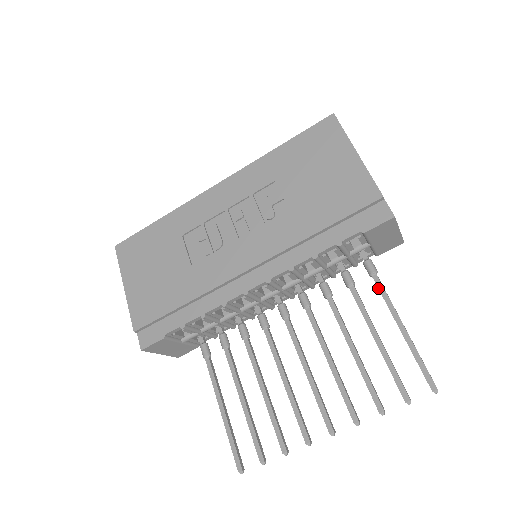
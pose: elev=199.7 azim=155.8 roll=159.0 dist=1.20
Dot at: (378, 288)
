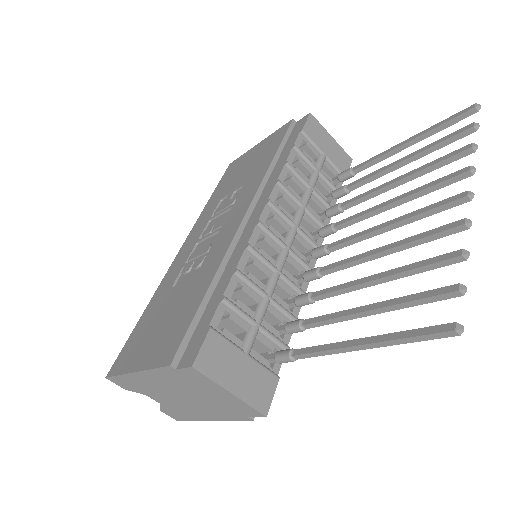
Dot at: (364, 165)
